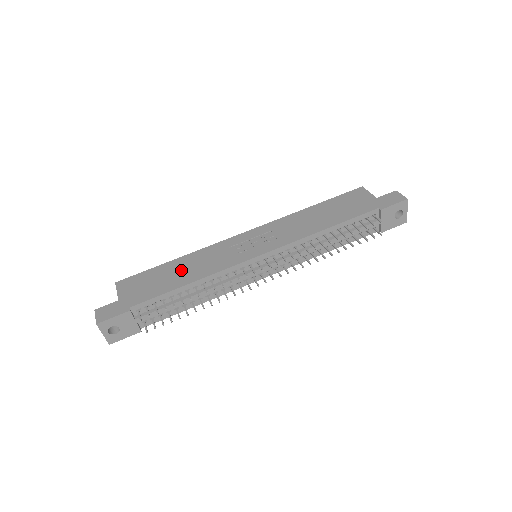
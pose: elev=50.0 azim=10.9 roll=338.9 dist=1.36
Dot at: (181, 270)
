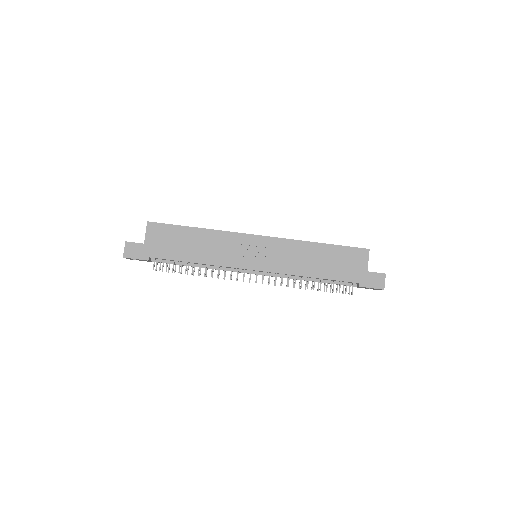
Dot at: (196, 244)
